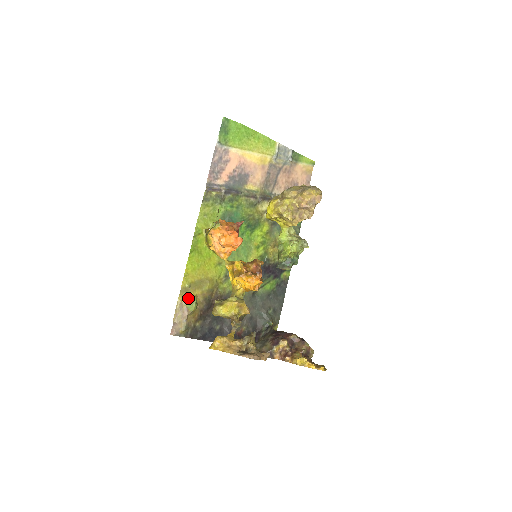
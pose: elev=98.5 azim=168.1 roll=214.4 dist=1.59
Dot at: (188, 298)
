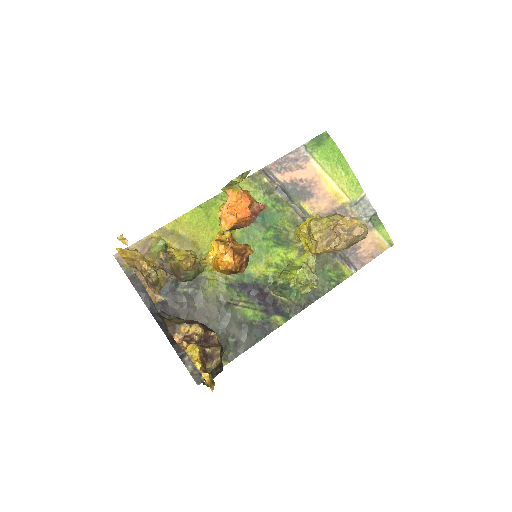
Dot at: (159, 237)
